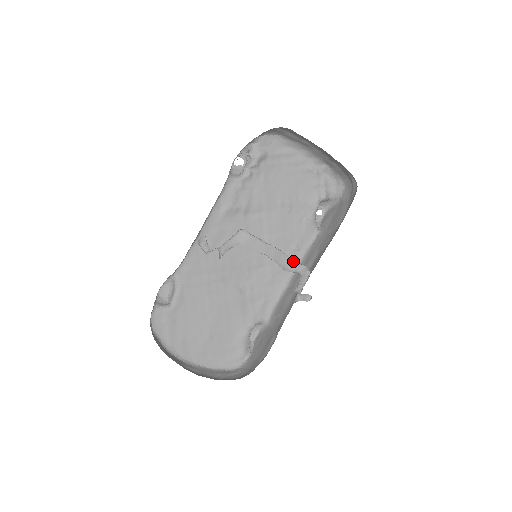
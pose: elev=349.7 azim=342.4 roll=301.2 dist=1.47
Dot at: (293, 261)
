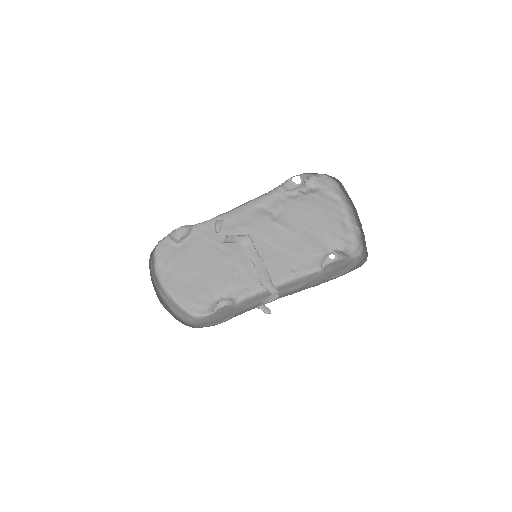
Dot at: (271, 282)
